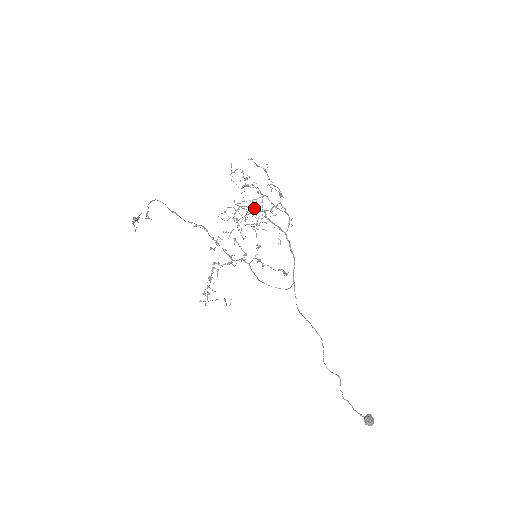
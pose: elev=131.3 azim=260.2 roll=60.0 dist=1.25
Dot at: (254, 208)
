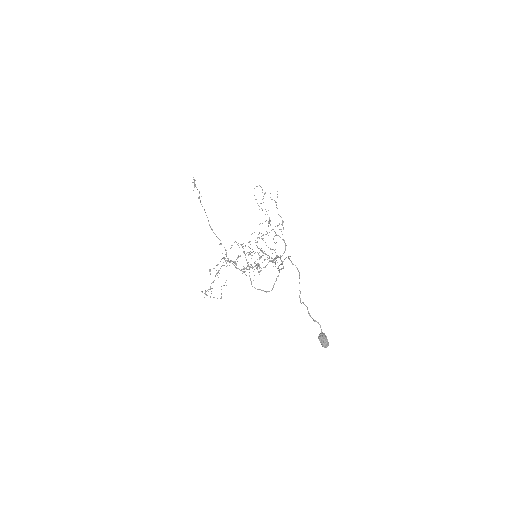
Dot at: occluded
